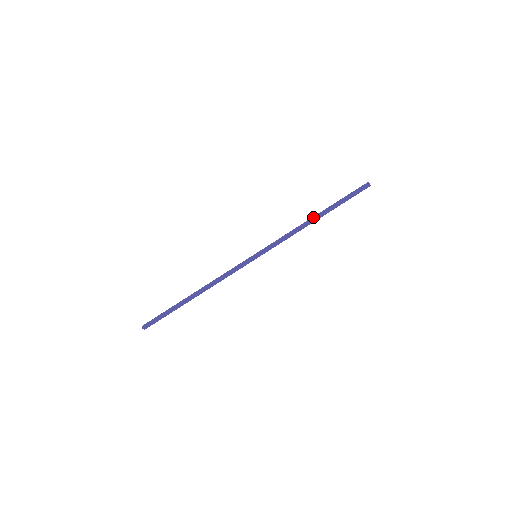
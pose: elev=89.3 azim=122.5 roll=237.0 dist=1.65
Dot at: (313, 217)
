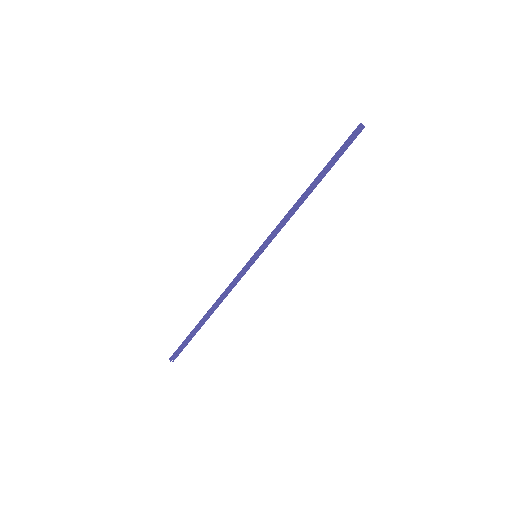
Dot at: (305, 191)
